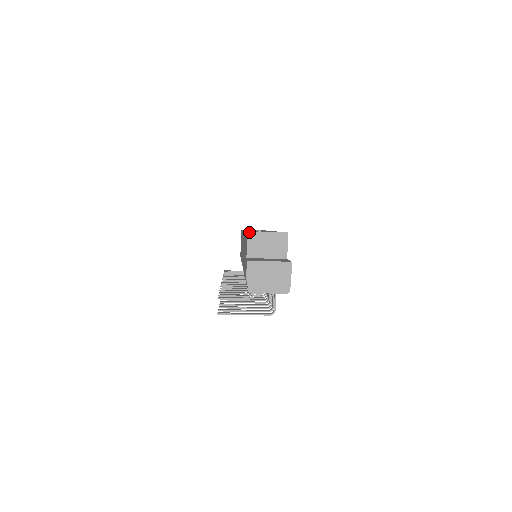
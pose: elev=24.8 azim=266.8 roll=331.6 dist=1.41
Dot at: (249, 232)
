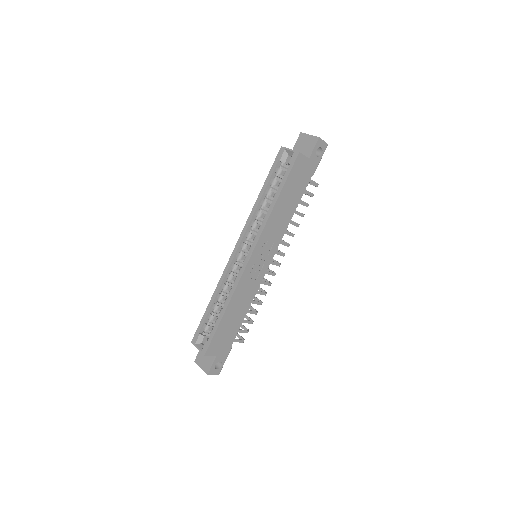
Dot at: (192, 343)
